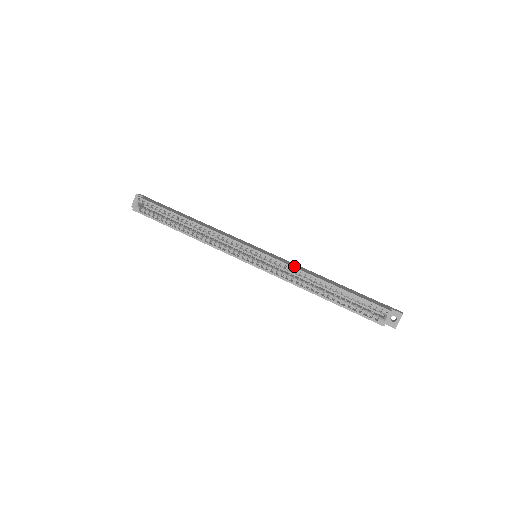
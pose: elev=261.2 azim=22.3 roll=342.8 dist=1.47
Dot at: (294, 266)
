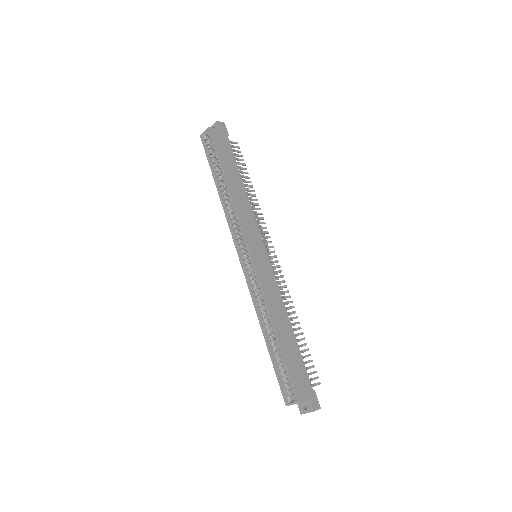
Dot at: (267, 294)
